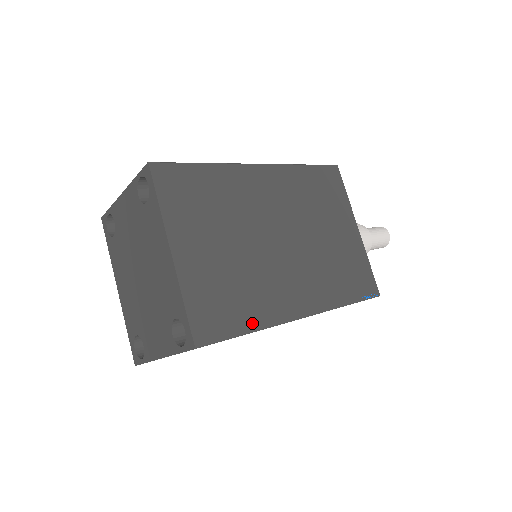
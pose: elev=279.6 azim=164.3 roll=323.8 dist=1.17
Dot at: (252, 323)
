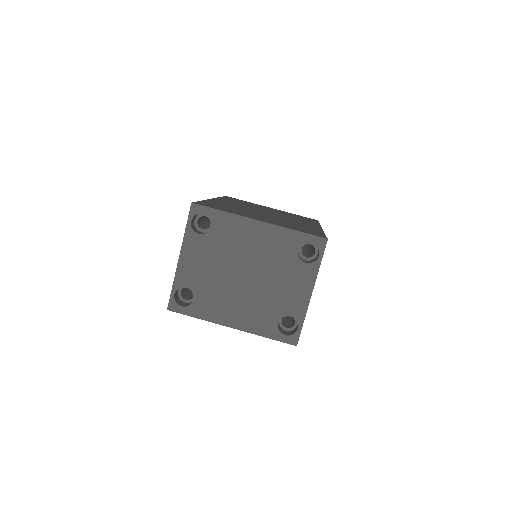
Dot at: (319, 231)
